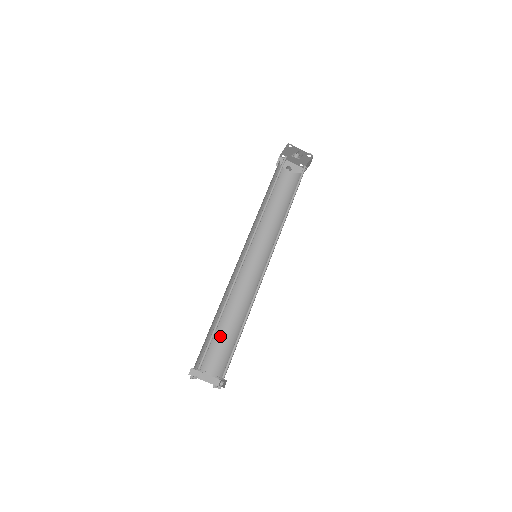
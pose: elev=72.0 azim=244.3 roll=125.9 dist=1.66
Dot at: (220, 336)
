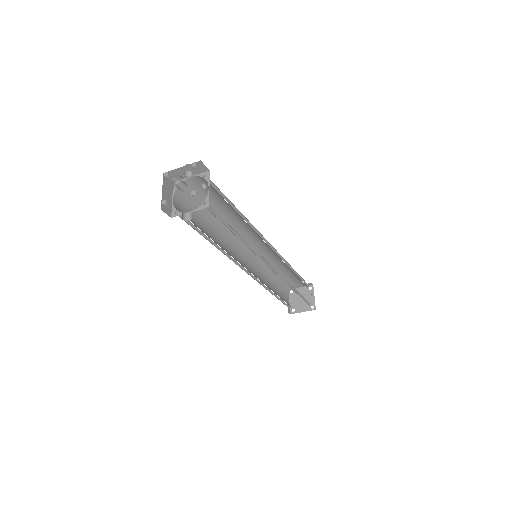
Dot at: (286, 274)
